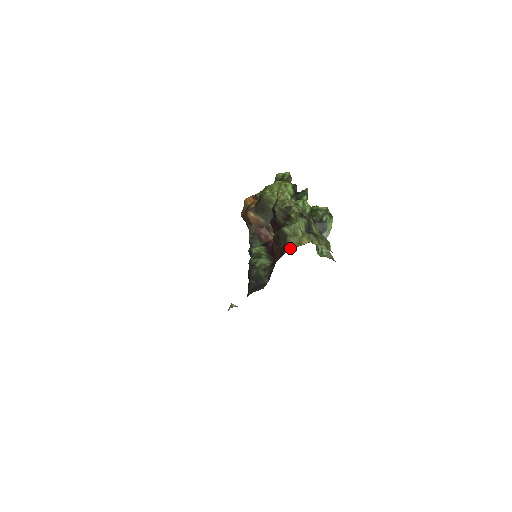
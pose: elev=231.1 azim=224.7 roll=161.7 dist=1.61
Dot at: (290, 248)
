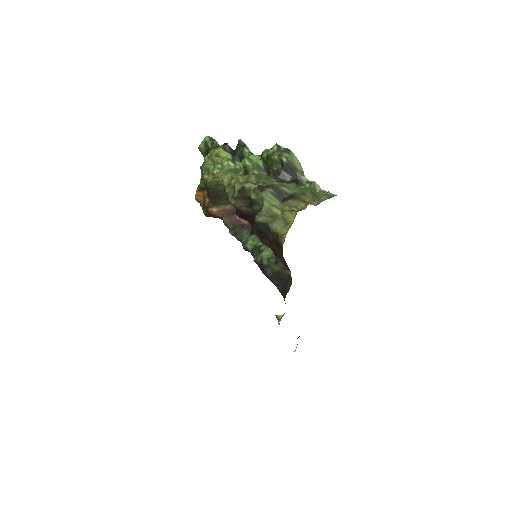
Dot at: (282, 238)
